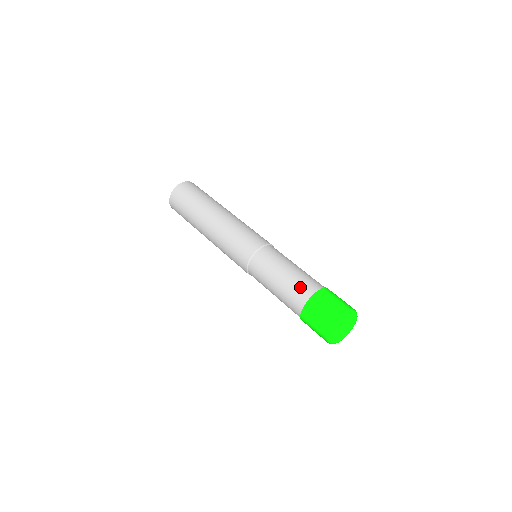
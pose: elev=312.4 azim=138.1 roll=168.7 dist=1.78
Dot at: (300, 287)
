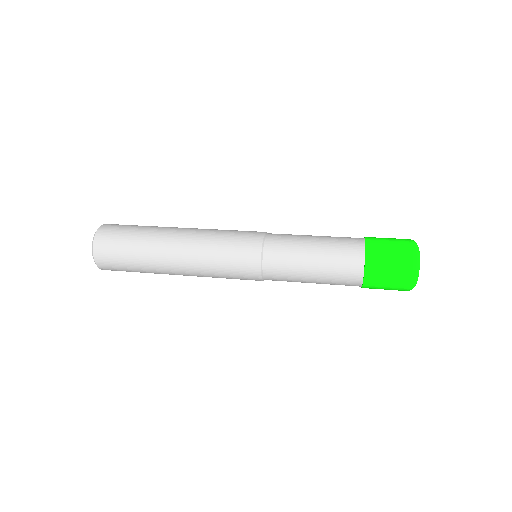
Dot at: (345, 249)
